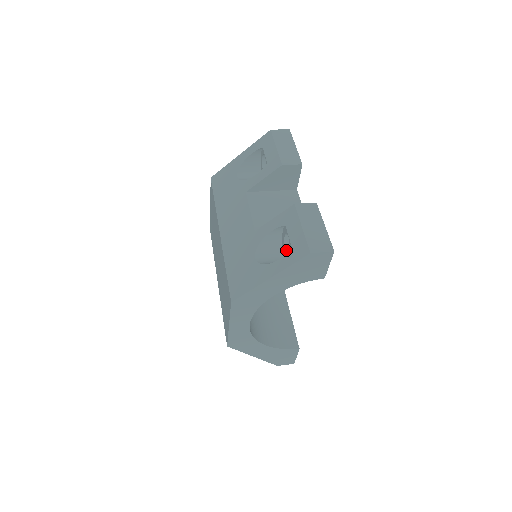
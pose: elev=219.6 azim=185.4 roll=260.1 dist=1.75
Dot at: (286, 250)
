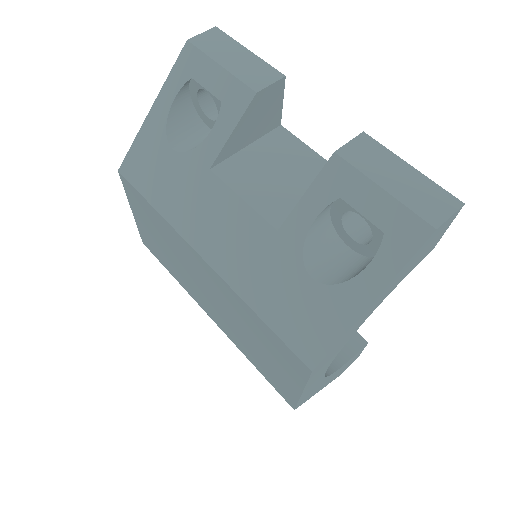
Dot at: (353, 237)
